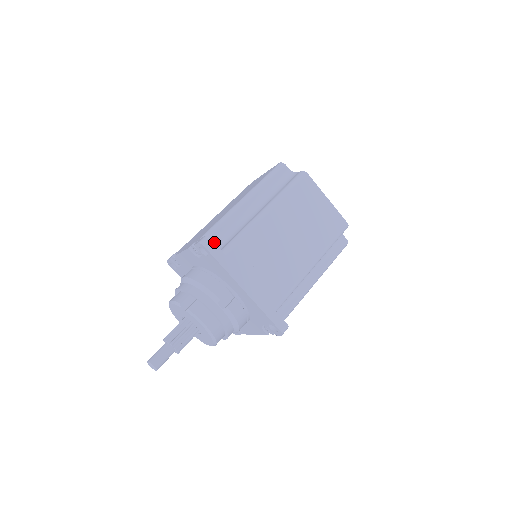
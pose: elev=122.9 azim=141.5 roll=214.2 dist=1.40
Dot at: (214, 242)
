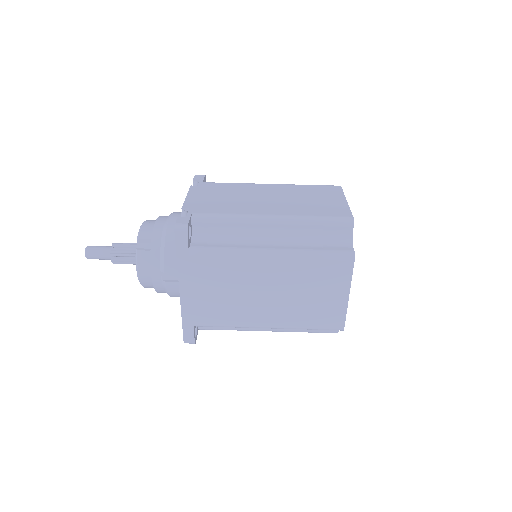
Dot at: (202, 229)
